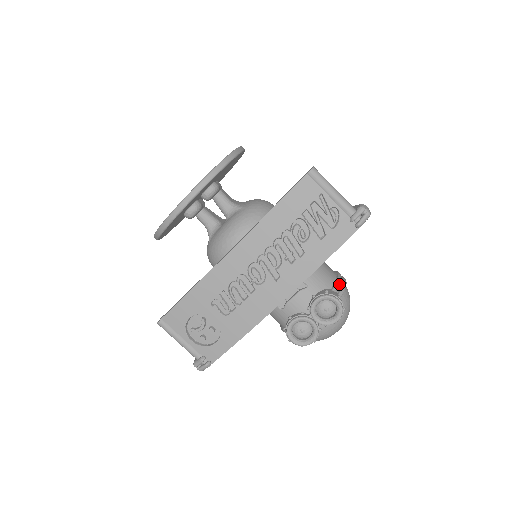
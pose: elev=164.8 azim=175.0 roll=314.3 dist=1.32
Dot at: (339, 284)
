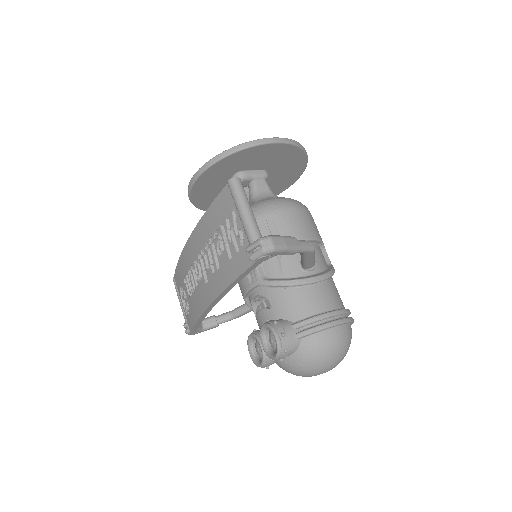
Dot at: (308, 323)
